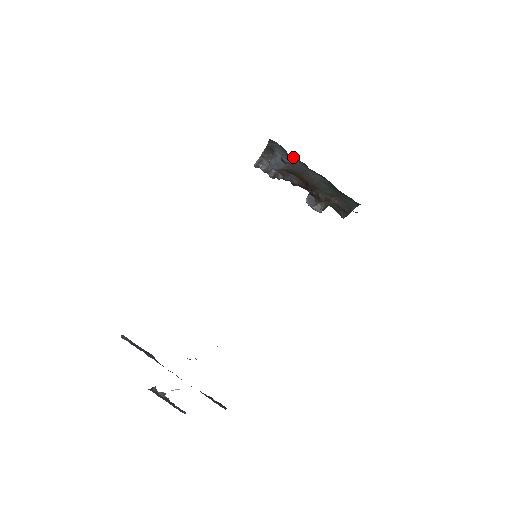
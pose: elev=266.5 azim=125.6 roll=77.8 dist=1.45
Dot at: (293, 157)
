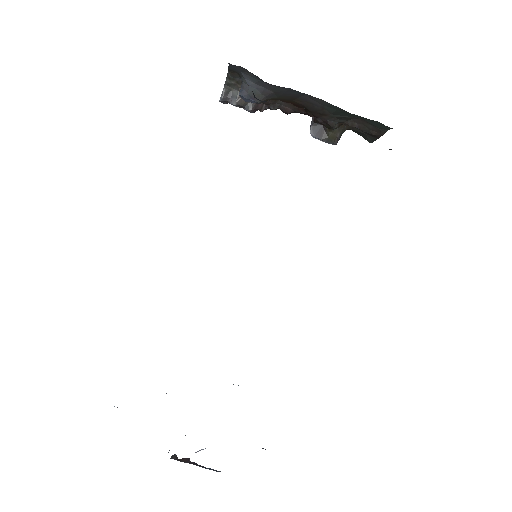
Dot at: (273, 85)
